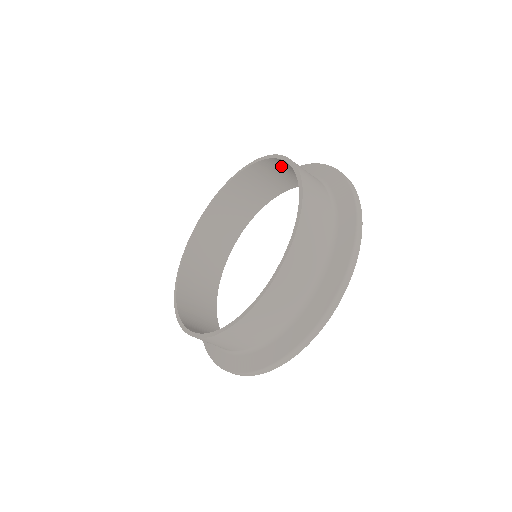
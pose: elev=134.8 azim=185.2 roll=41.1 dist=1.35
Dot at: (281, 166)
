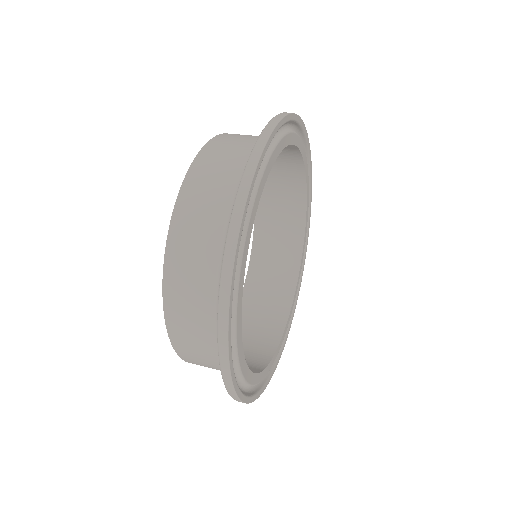
Dot at: occluded
